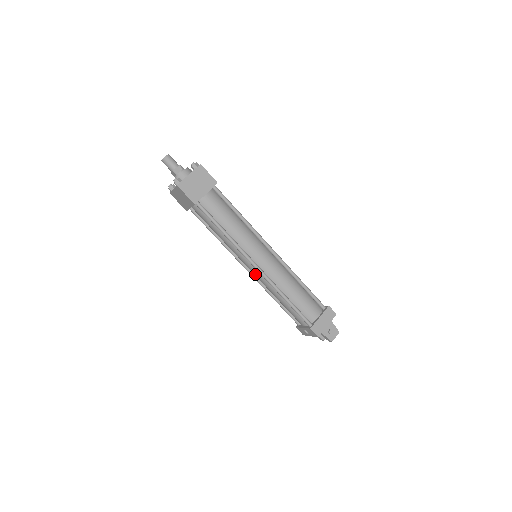
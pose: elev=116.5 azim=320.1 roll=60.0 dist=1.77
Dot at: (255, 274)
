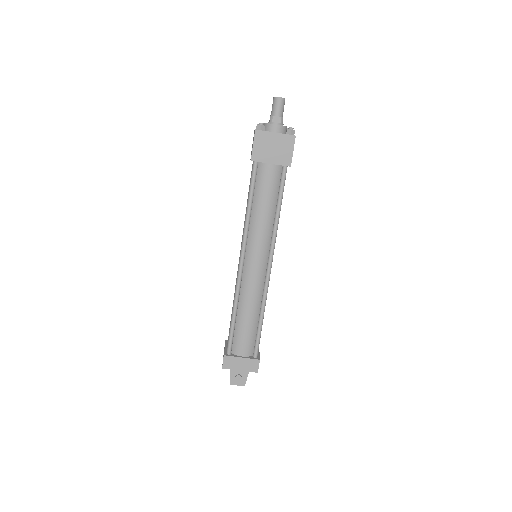
Dot at: (238, 267)
